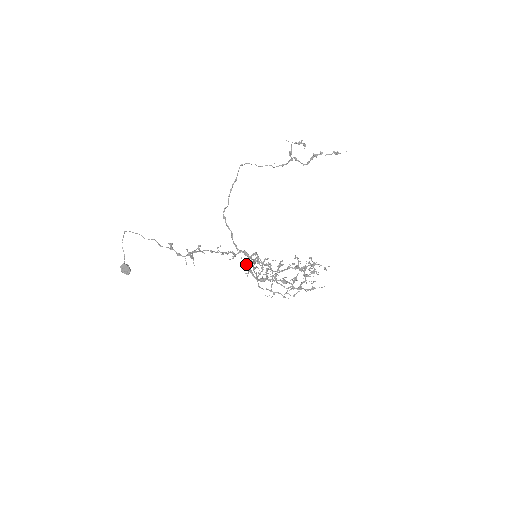
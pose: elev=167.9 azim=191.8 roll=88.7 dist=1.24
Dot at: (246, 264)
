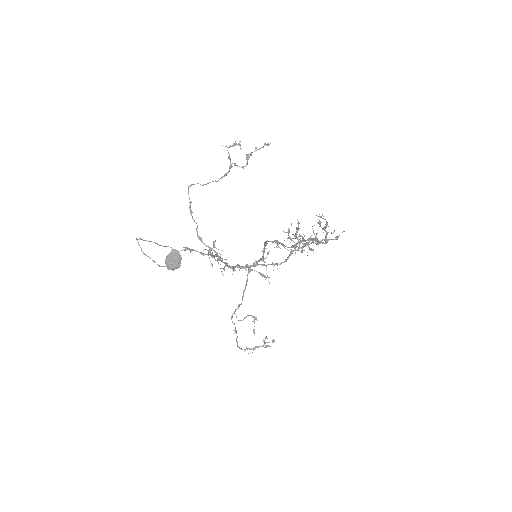
Dot at: occluded
